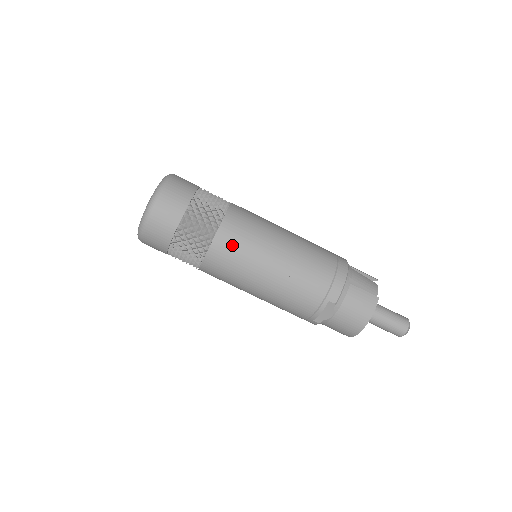
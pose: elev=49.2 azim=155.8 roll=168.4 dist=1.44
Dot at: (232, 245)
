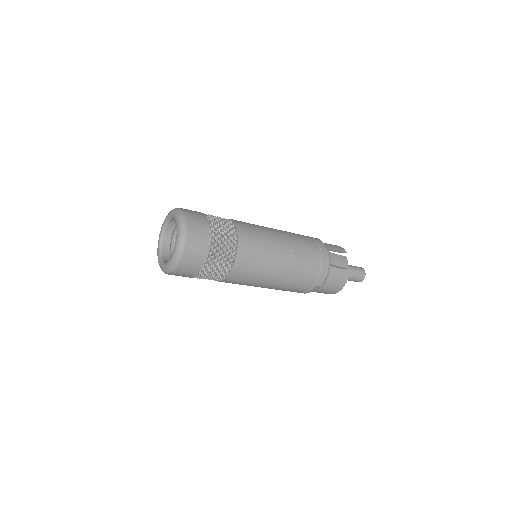
Dot at: (246, 270)
